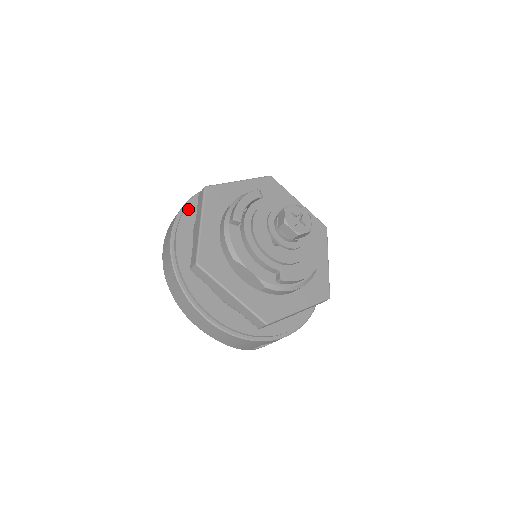
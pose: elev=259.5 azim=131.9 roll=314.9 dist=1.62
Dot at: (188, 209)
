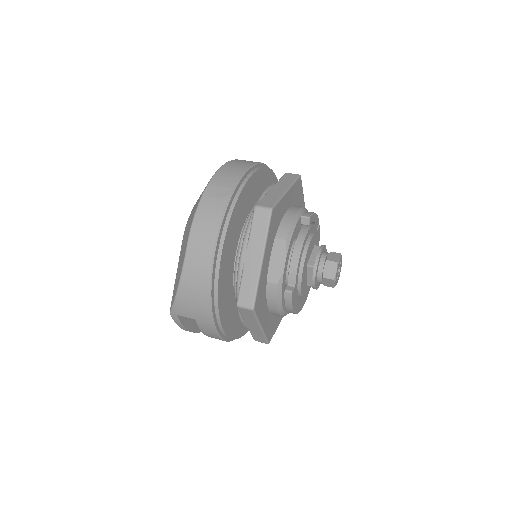
Dot at: (267, 170)
